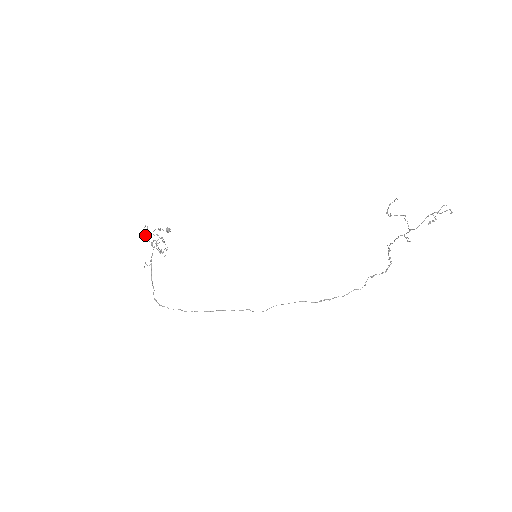
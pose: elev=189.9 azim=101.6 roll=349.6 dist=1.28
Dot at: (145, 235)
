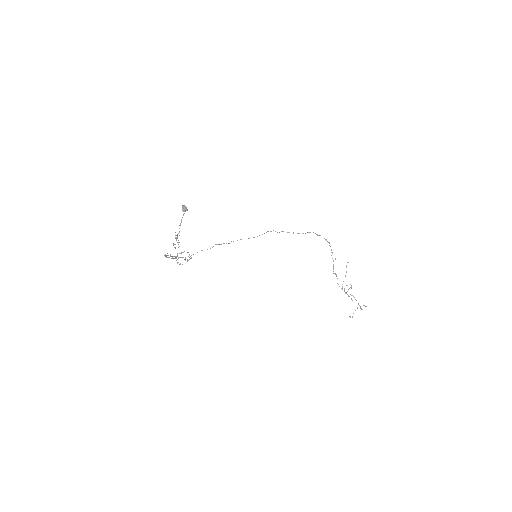
Dot at: occluded
